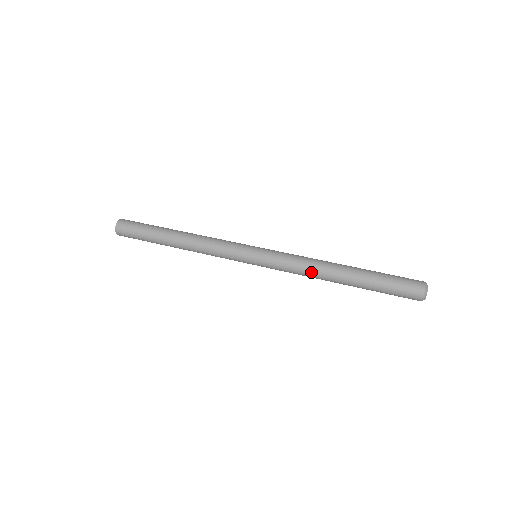
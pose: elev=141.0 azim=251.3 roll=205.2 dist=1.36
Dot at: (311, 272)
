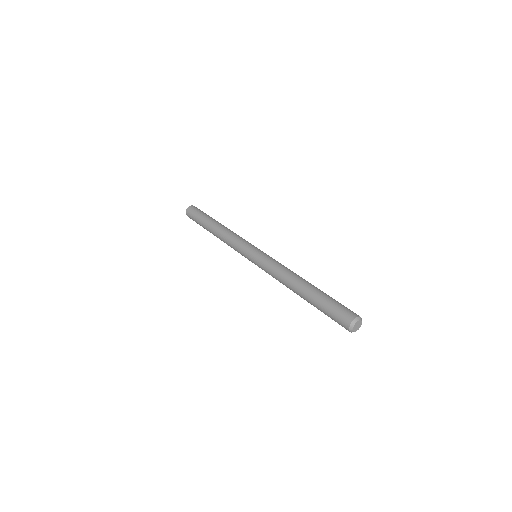
Dot at: (281, 280)
